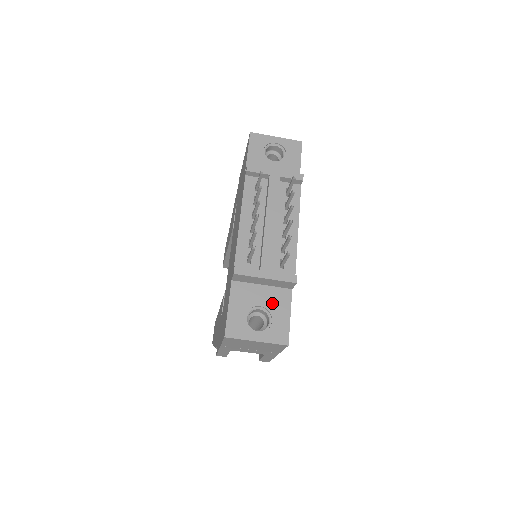
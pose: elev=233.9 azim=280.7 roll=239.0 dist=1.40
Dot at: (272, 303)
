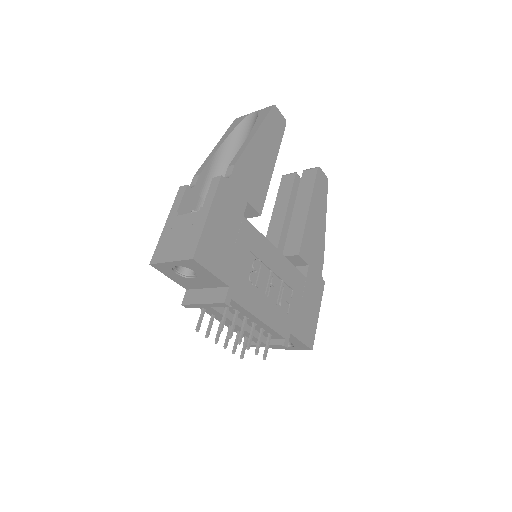
Dot at: occluded
